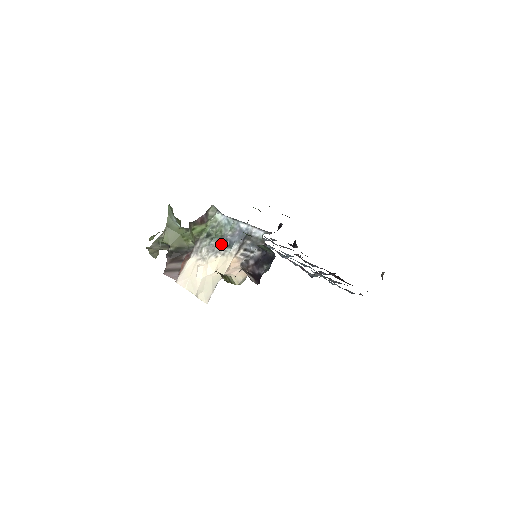
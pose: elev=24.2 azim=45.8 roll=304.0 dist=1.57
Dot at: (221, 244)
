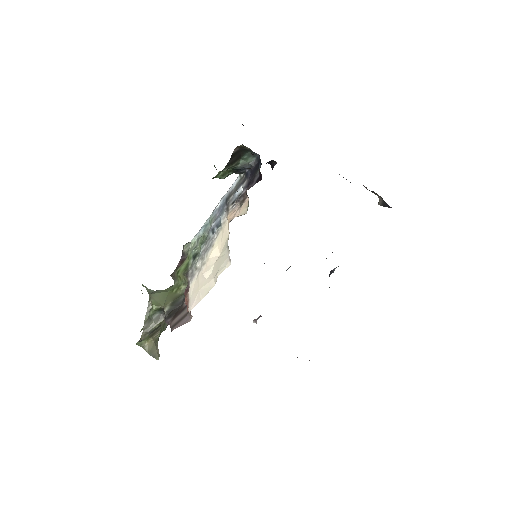
Dot at: (210, 238)
